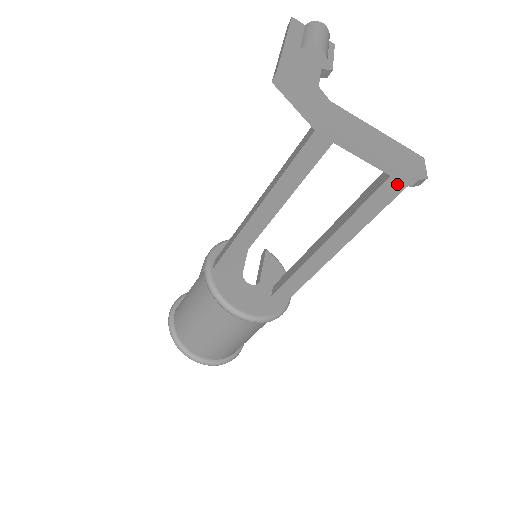
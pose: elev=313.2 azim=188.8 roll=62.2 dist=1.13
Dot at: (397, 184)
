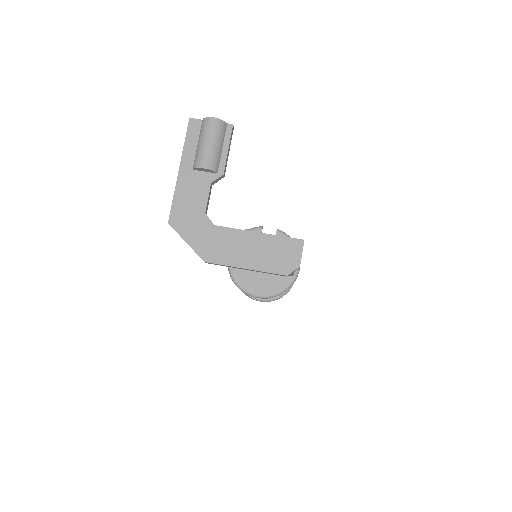
Dot at: occluded
